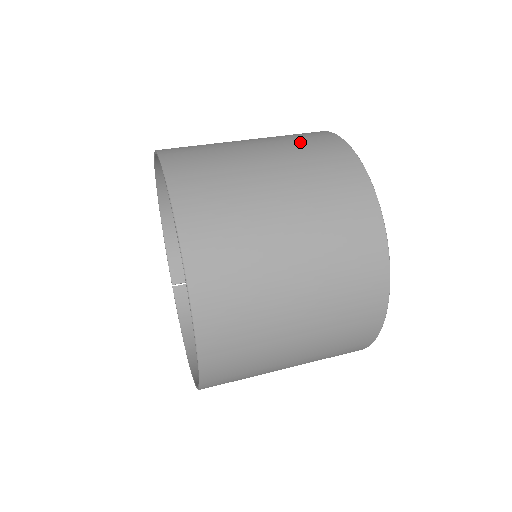
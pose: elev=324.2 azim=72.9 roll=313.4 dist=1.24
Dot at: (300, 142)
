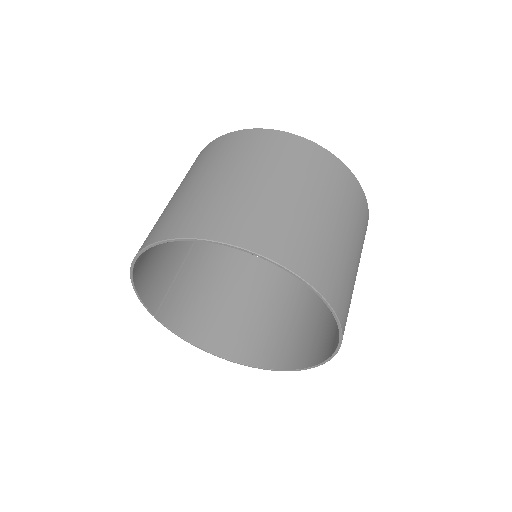
Dot at: (301, 164)
